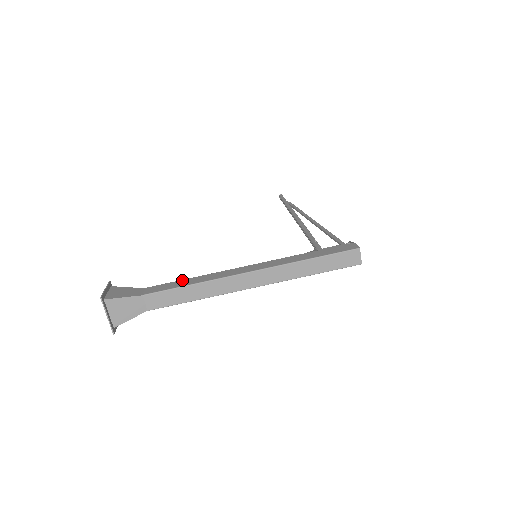
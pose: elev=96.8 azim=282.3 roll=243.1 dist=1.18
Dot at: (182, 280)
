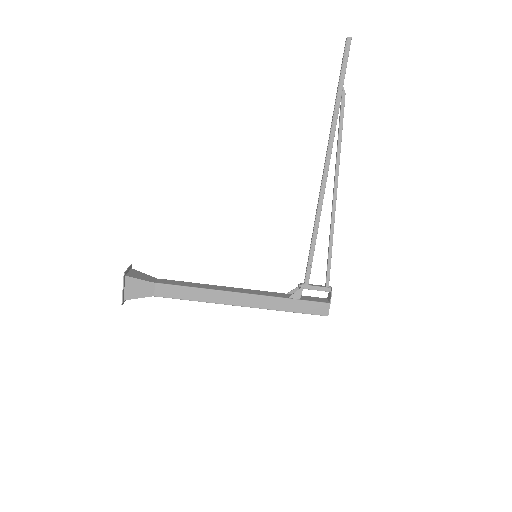
Dot at: (187, 288)
